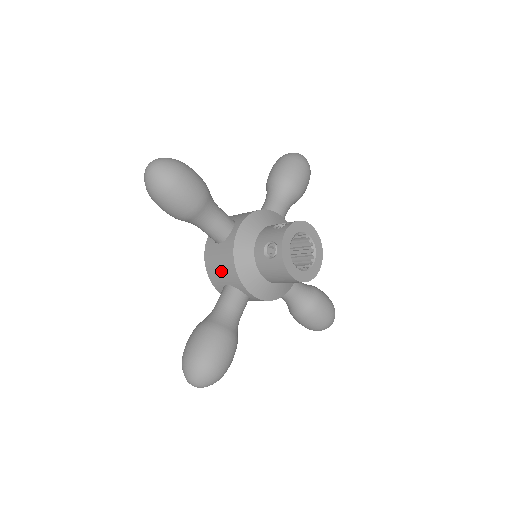
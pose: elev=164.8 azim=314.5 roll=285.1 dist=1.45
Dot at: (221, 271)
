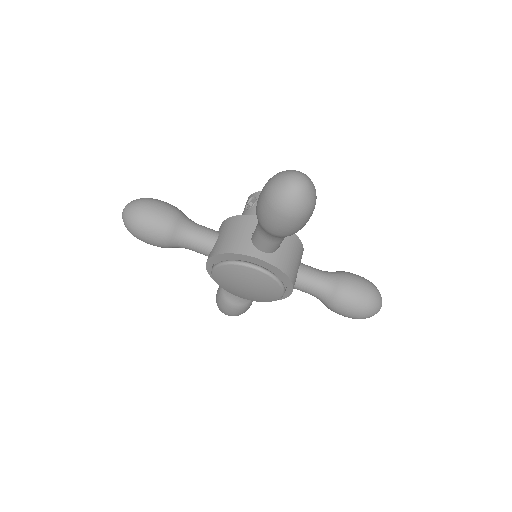
Dot at: (237, 233)
